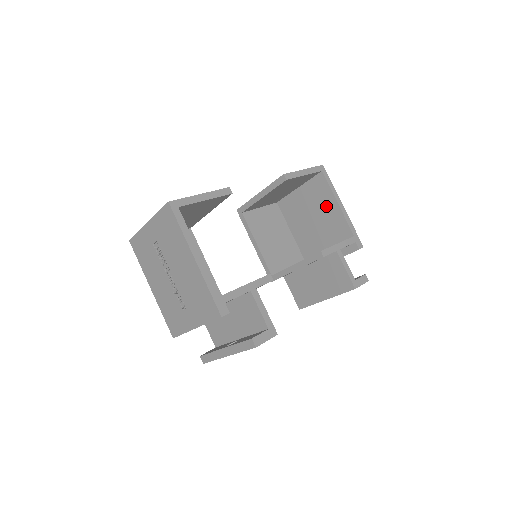
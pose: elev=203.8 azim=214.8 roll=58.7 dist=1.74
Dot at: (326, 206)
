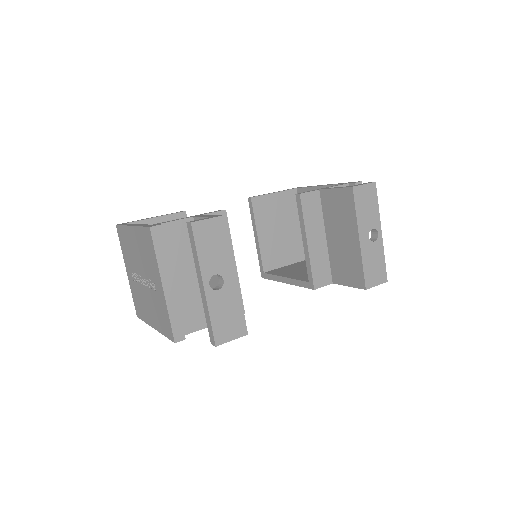
Dot at: occluded
